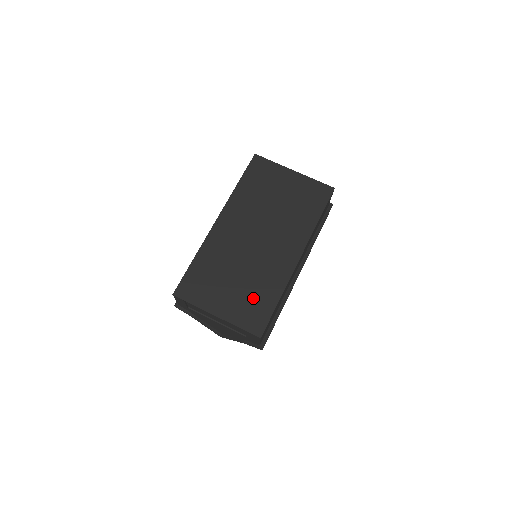
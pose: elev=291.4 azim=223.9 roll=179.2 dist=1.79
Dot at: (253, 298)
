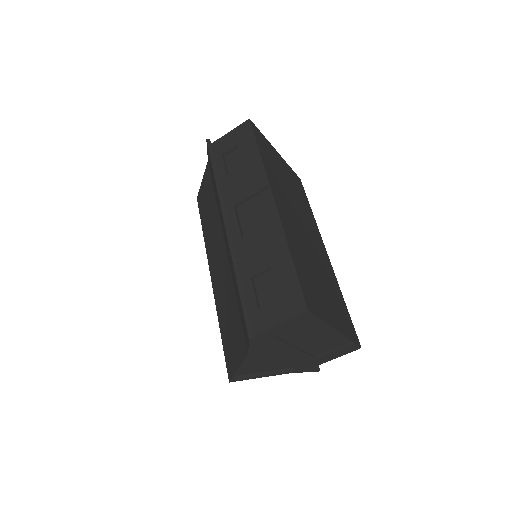
Dot at: (337, 302)
